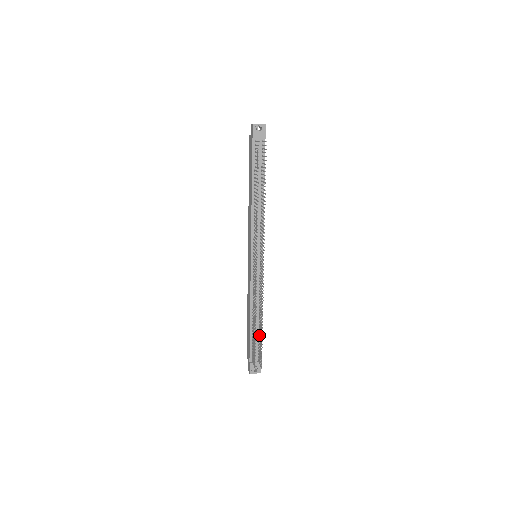
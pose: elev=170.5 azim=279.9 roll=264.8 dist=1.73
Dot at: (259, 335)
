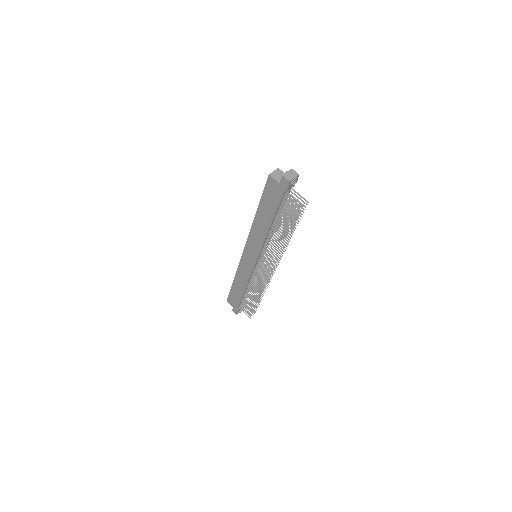
Dot at: occluded
